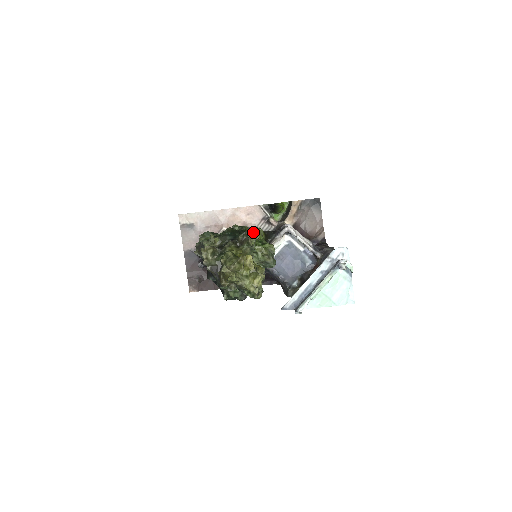
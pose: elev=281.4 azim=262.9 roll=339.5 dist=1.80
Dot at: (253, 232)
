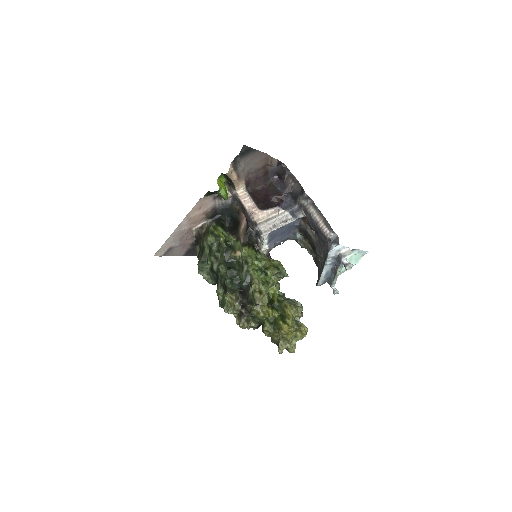
Dot at: (261, 298)
